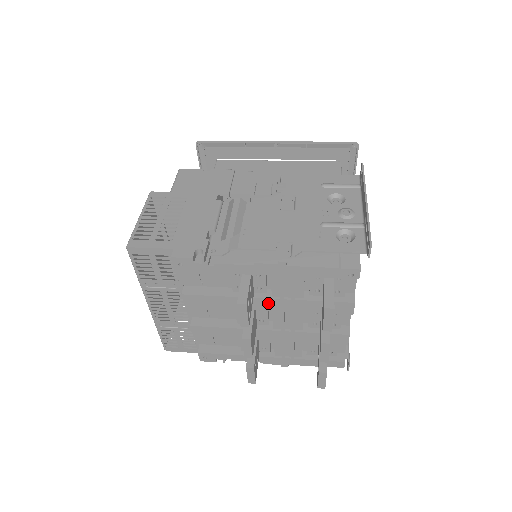
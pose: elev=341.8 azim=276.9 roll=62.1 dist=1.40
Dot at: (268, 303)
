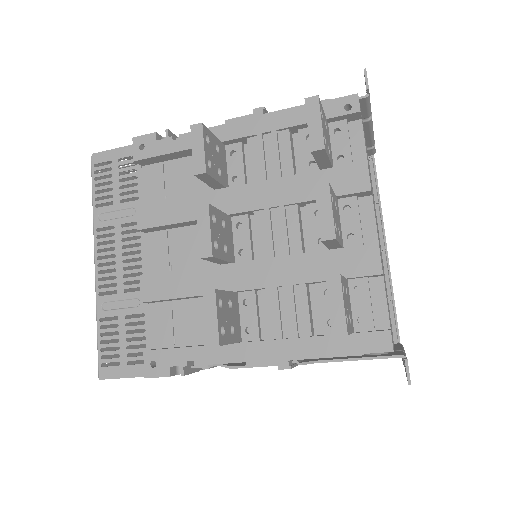
Dot at: (246, 194)
